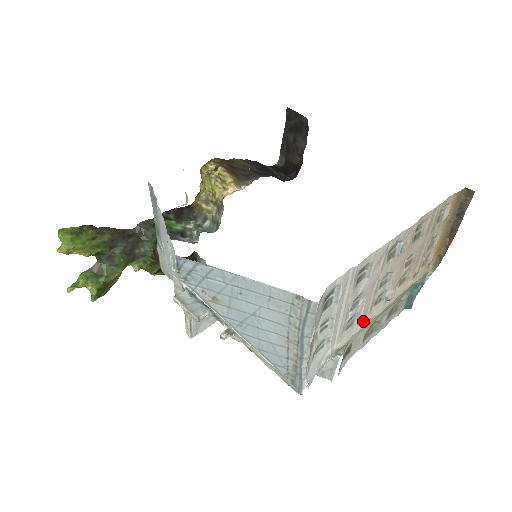
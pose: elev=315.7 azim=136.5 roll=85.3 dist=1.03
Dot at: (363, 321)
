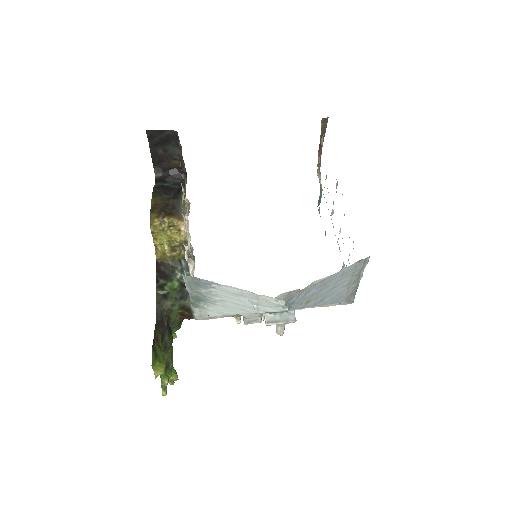
Dot at: occluded
